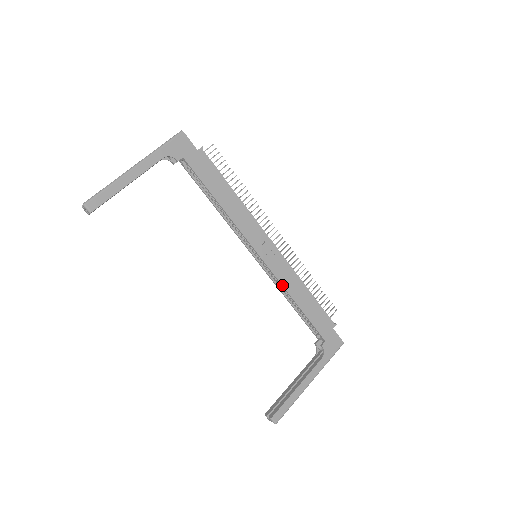
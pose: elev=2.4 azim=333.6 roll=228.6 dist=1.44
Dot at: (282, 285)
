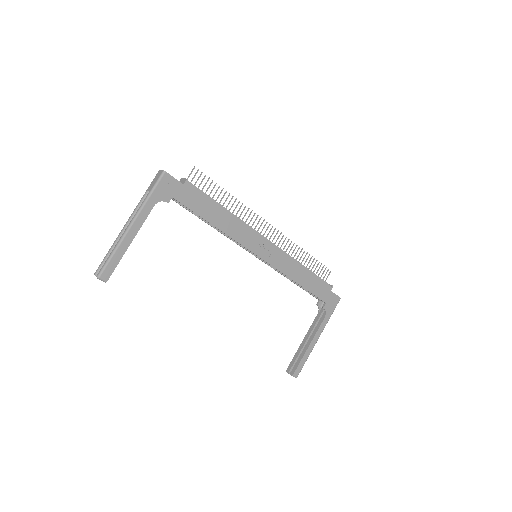
Dot at: occluded
